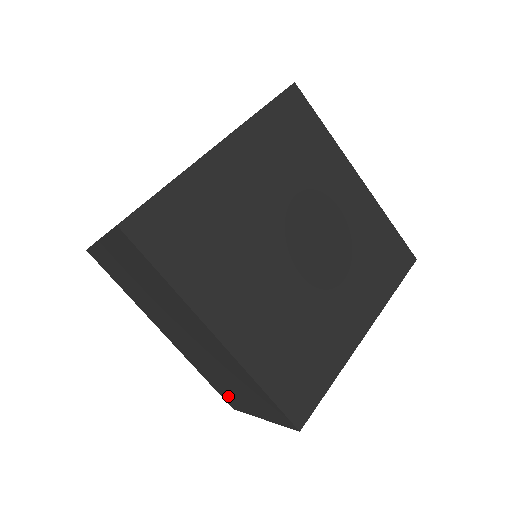
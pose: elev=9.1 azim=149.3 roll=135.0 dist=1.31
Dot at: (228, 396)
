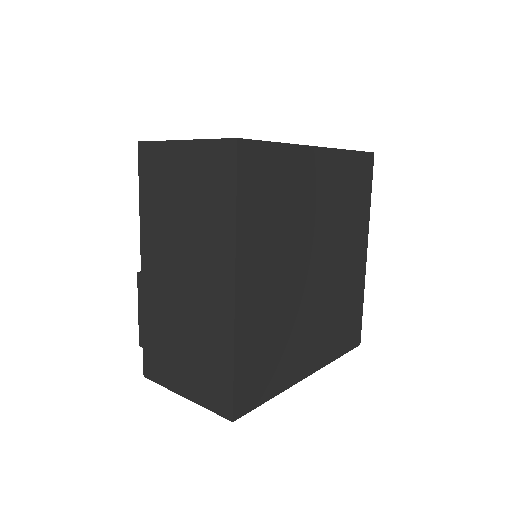
Dot at: occluded
